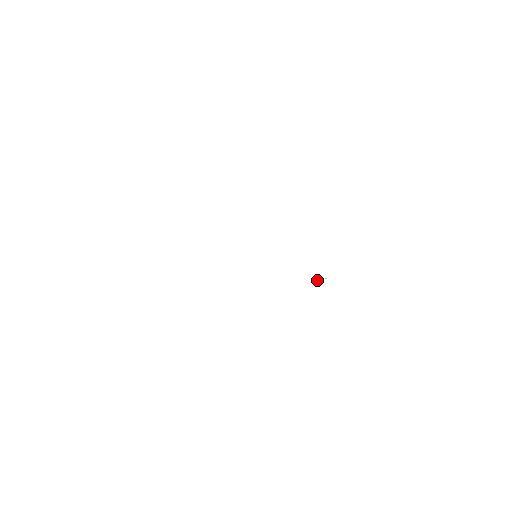
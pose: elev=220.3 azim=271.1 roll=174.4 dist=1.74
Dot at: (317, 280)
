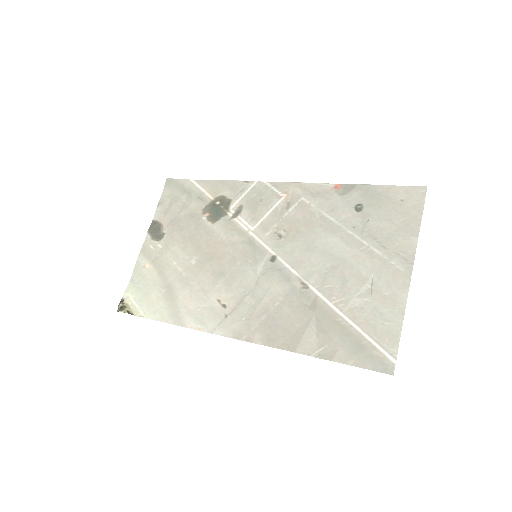
Dot at: (357, 208)
